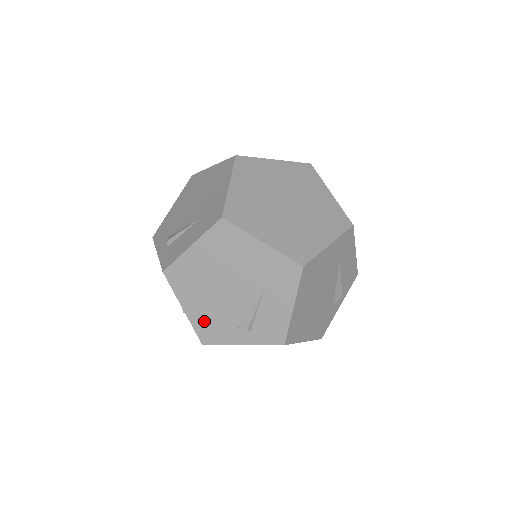
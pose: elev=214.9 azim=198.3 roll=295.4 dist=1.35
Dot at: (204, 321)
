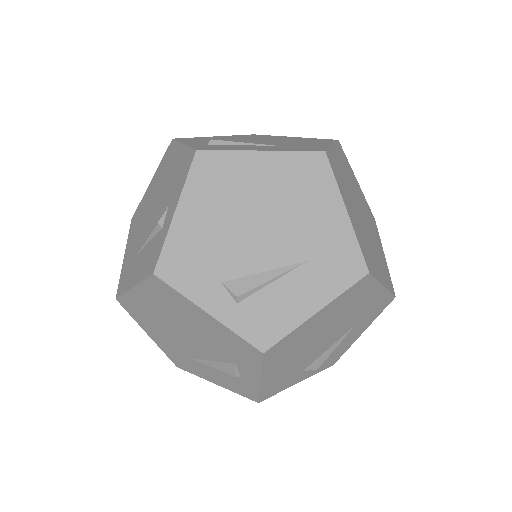
Dot at: (188, 246)
